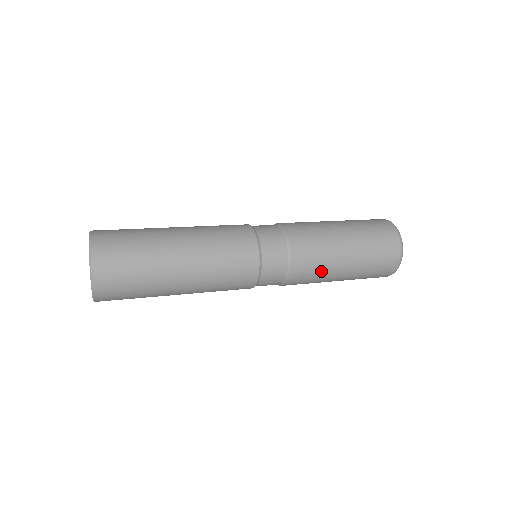
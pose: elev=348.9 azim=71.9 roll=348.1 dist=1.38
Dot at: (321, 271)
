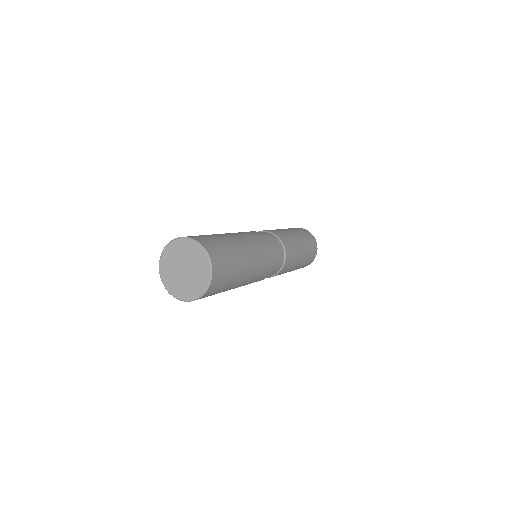
Dot at: (296, 250)
